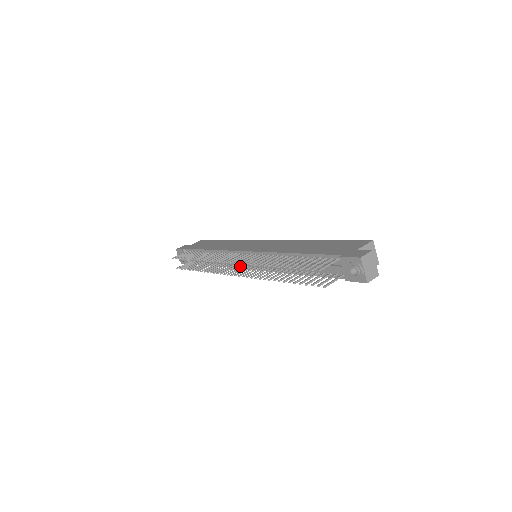
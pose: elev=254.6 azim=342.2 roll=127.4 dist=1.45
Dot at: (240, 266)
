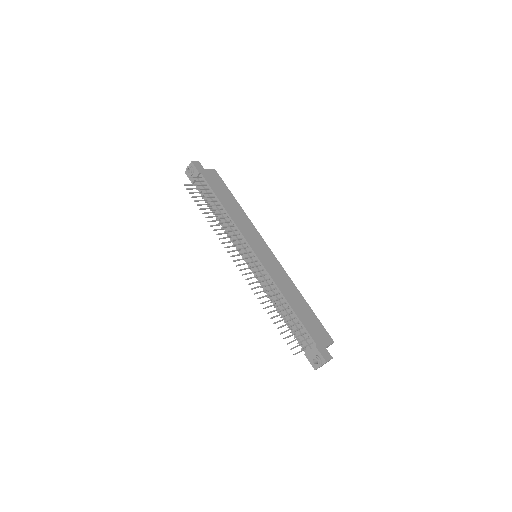
Dot at: (240, 250)
